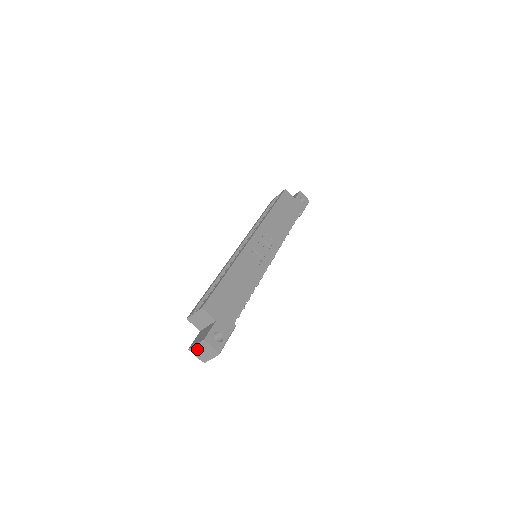
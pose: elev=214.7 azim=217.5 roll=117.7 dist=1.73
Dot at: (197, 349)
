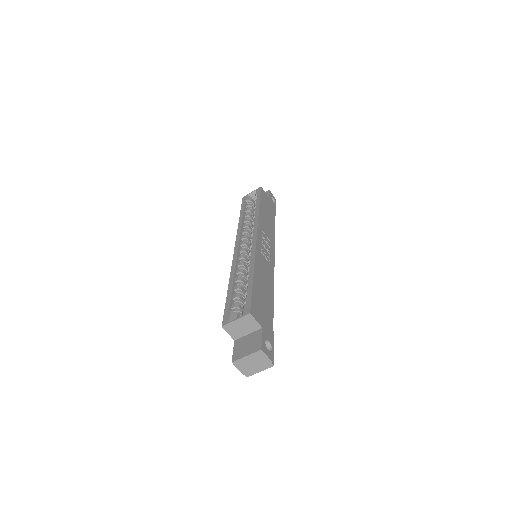
Dot at: (245, 361)
